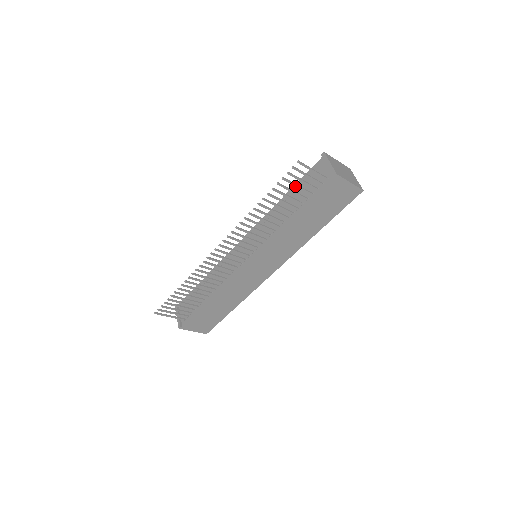
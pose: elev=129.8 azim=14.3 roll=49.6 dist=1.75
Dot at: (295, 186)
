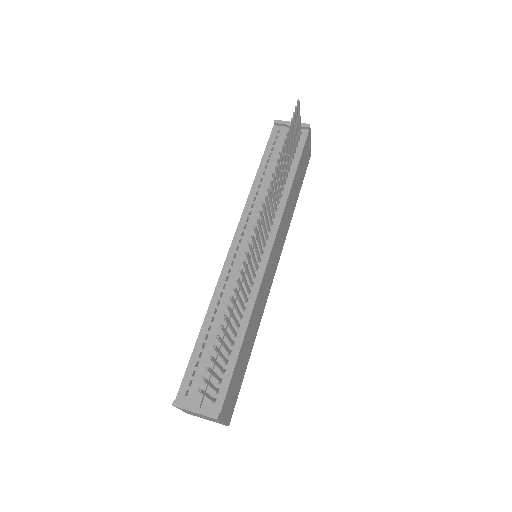
Dot at: (293, 135)
